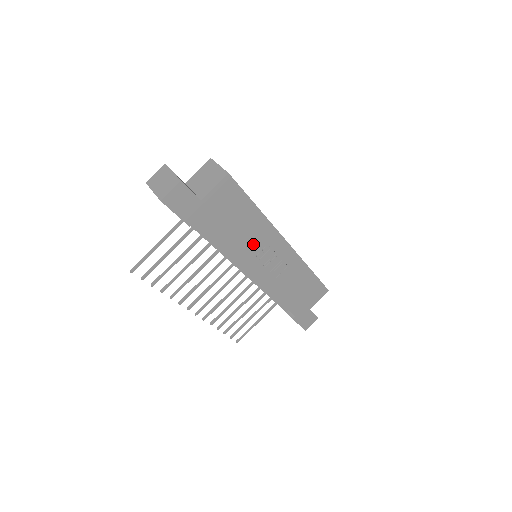
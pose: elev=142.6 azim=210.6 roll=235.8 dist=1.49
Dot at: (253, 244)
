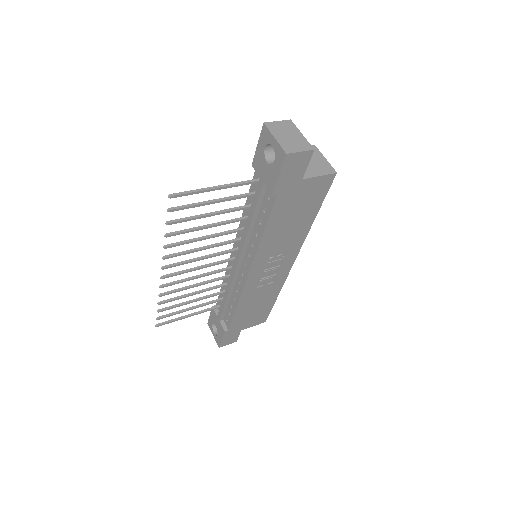
Dot at: (280, 246)
